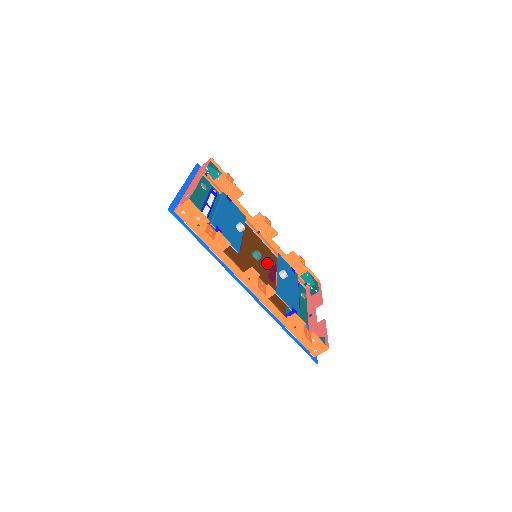
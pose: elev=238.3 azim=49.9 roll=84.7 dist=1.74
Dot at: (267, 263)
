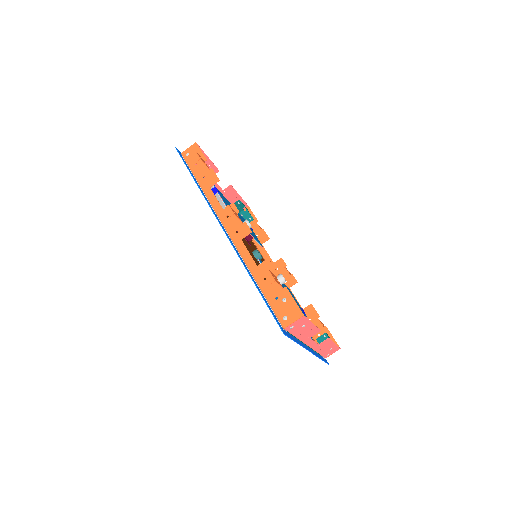
Dot at: occluded
